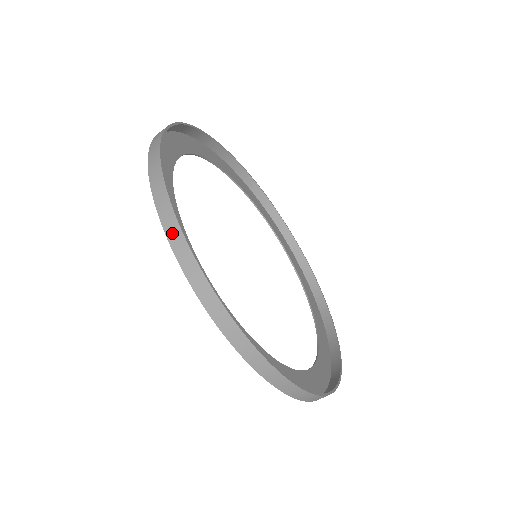
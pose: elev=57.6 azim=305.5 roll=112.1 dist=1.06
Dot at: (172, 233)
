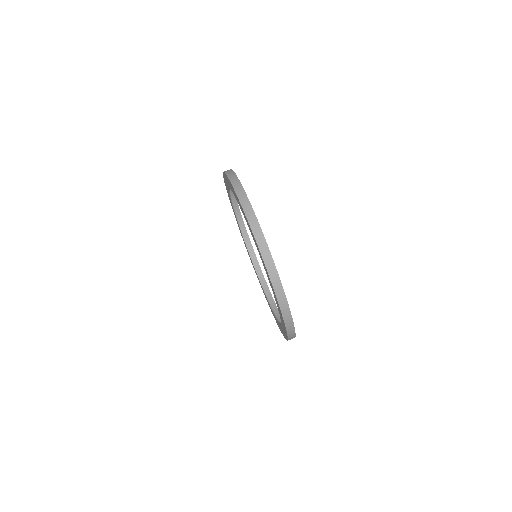
Dot at: (232, 177)
